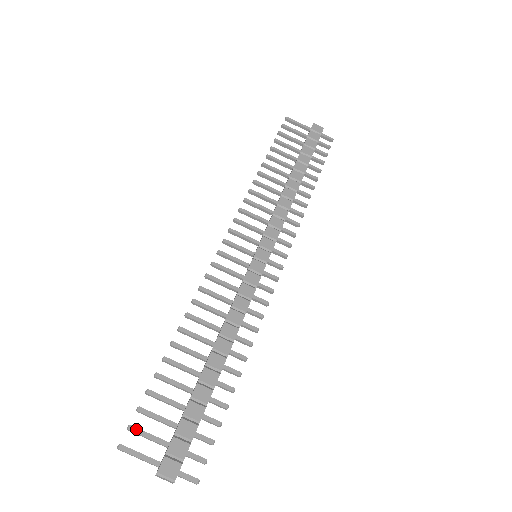
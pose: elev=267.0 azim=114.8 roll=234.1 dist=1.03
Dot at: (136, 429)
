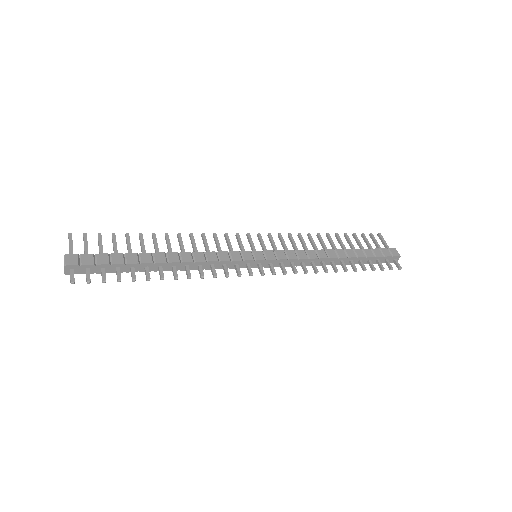
Dot at: (86, 237)
